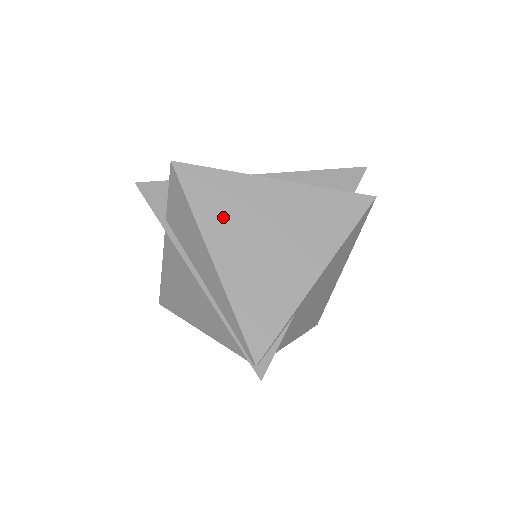
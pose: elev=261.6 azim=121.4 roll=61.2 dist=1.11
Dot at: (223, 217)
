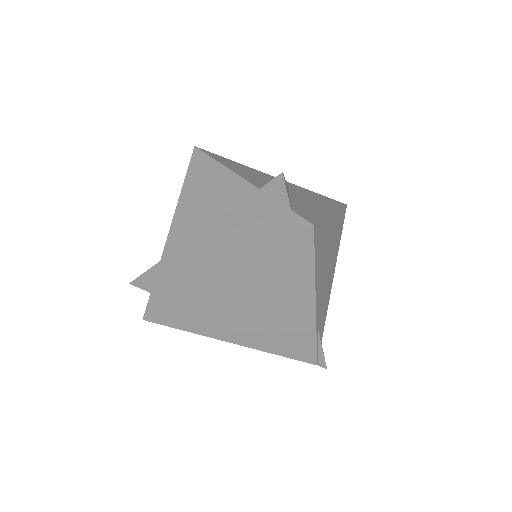
Dot at: (214, 322)
